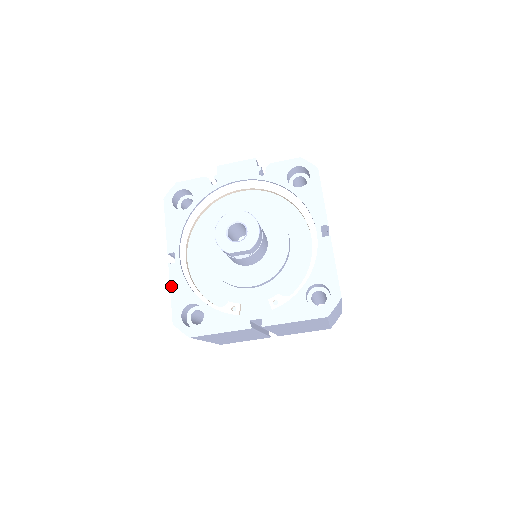
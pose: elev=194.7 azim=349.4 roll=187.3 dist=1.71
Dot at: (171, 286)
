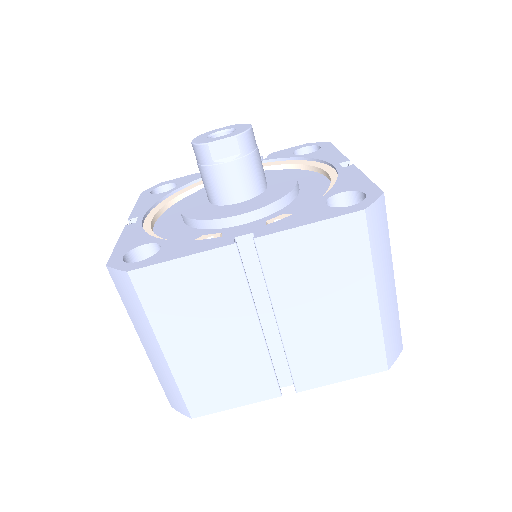
Dot at: (120, 238)
